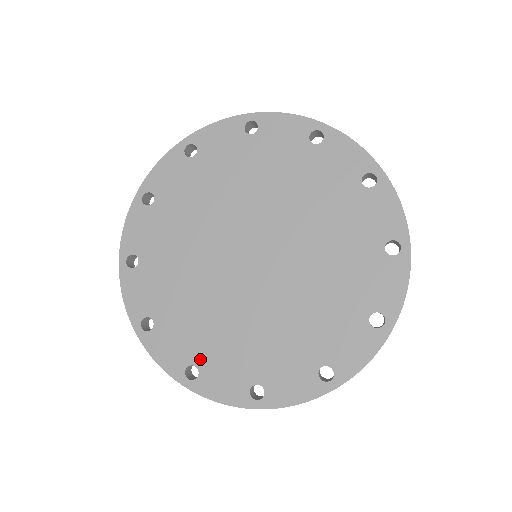
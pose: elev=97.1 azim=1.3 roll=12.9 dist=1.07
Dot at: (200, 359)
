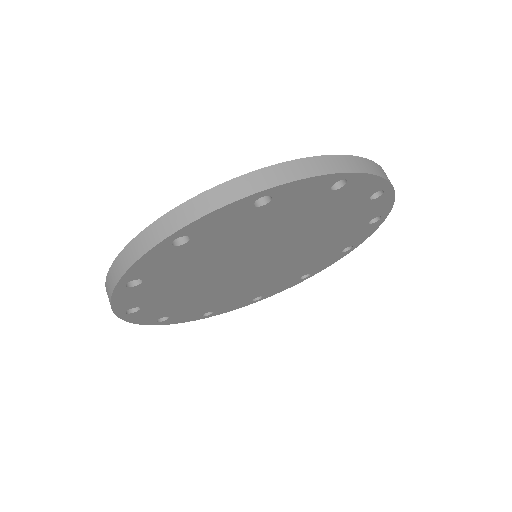
Dot at: (149, 305)
